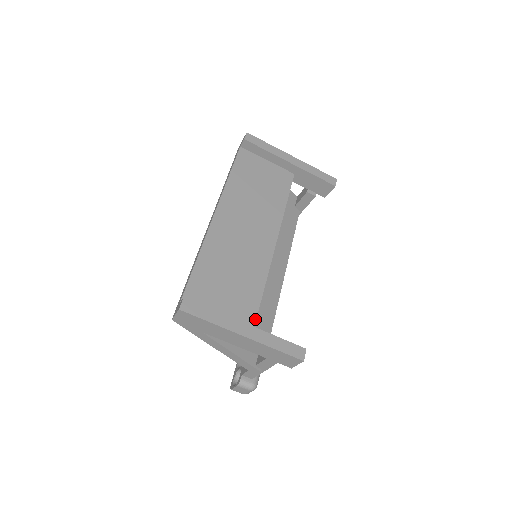
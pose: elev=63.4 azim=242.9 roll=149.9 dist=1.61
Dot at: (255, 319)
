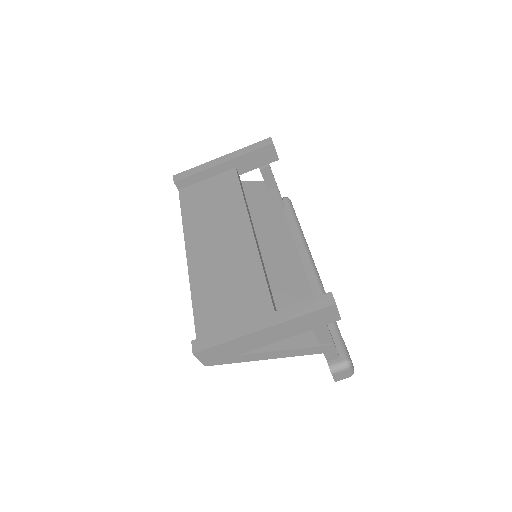
Dot at: (272, 306)
